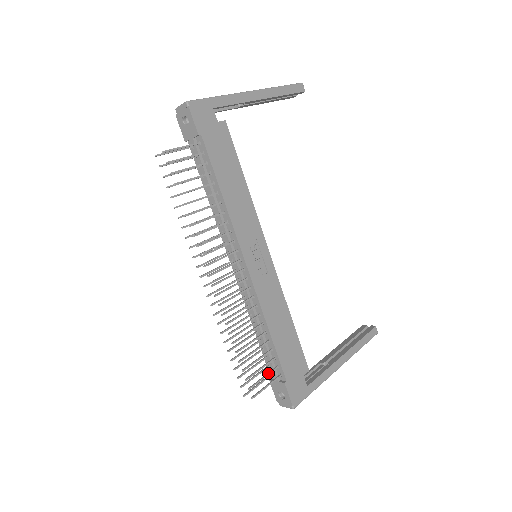
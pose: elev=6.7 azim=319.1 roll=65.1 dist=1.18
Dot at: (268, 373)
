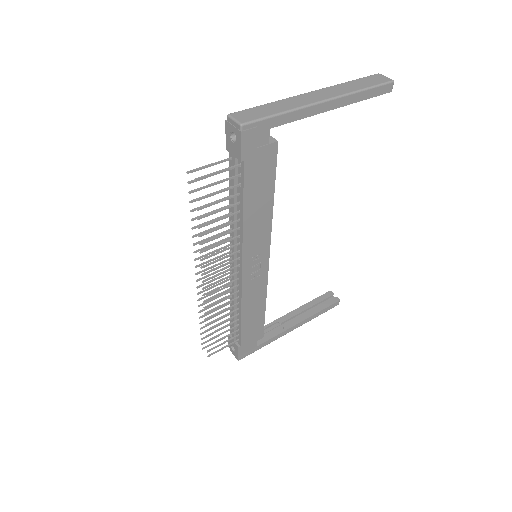
Dot at: occluded
